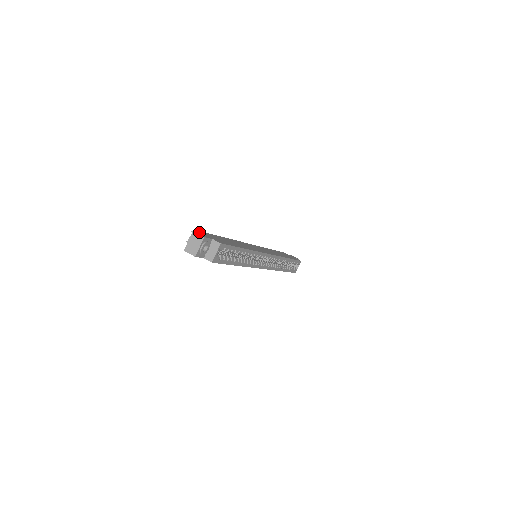
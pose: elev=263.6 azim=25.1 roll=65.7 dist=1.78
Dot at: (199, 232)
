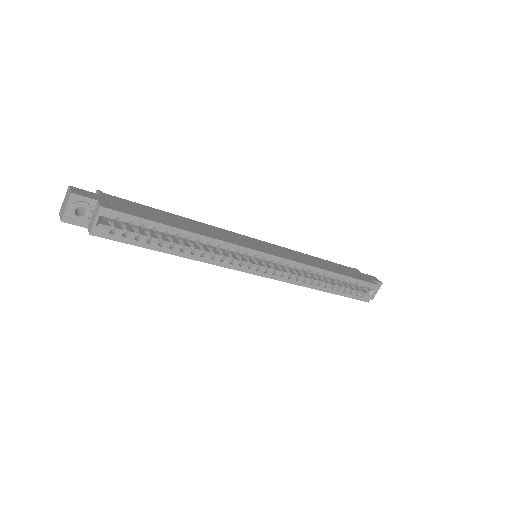
Dot at: (97, 193)
